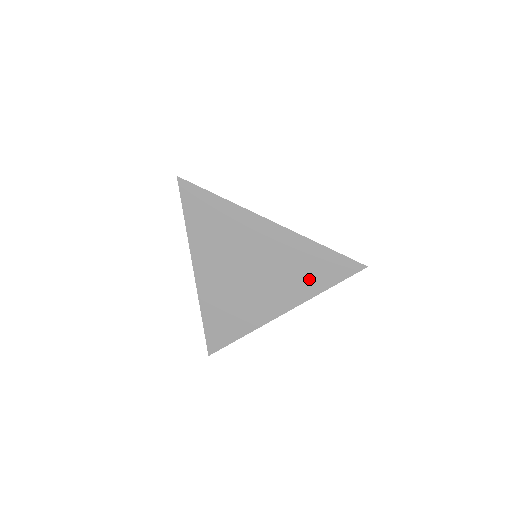
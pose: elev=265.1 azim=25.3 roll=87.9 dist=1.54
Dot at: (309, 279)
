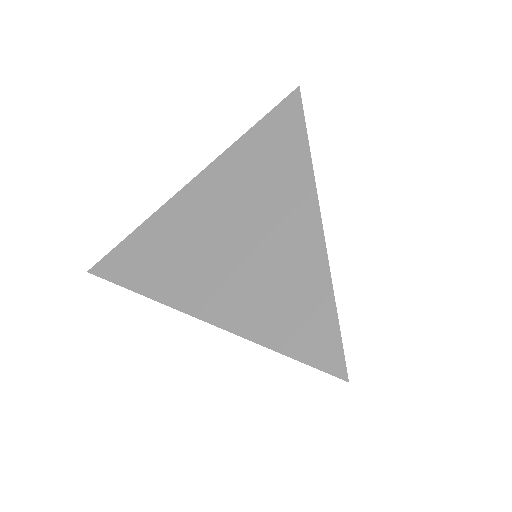
Dot at: (272, 314)
